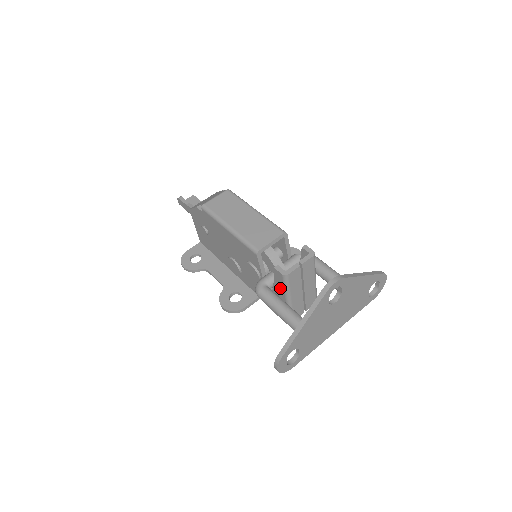
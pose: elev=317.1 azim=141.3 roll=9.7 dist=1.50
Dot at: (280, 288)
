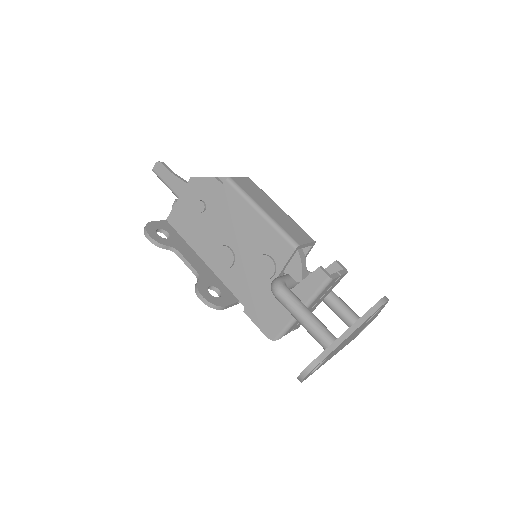
Dot at: (305, 292)
